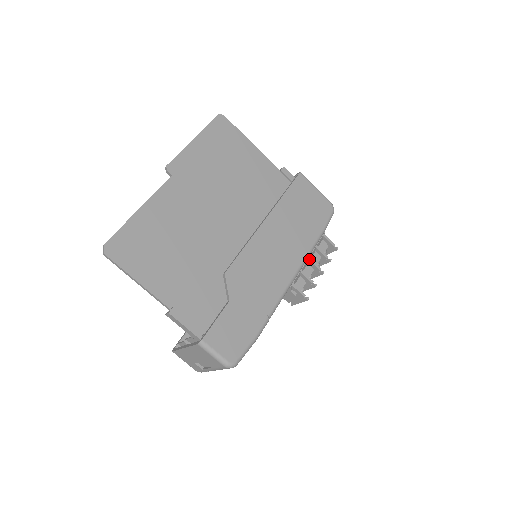
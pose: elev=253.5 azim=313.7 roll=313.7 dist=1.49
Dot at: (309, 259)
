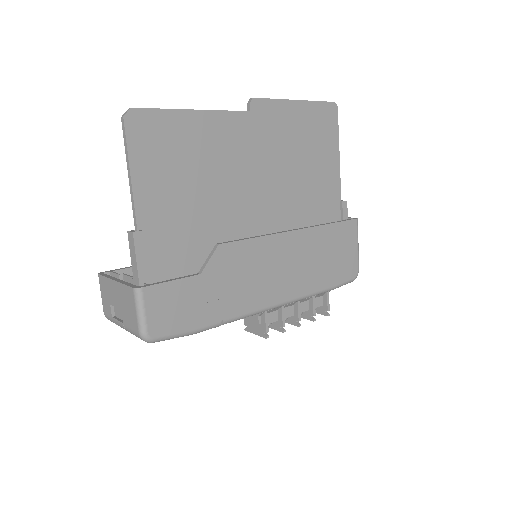
Dot at: (298, 302)
